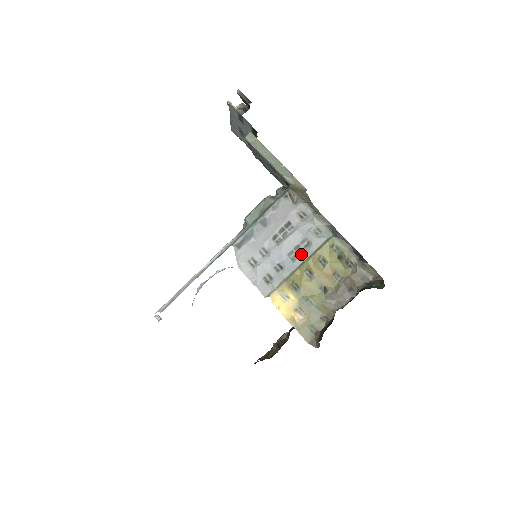
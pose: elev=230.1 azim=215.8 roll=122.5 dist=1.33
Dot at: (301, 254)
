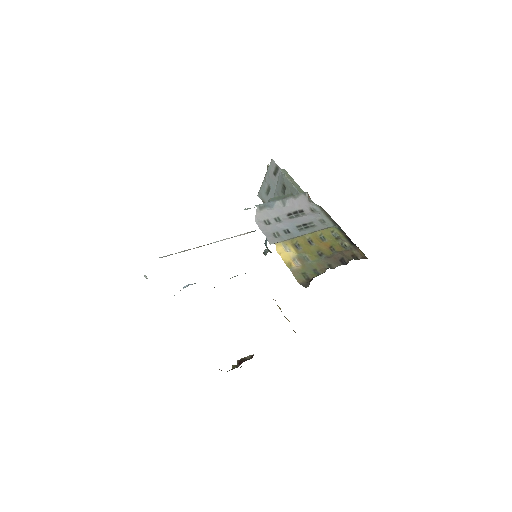
Dot at: (307, 229)
